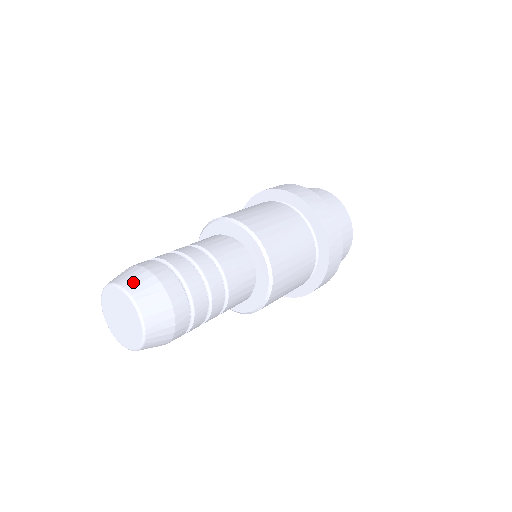
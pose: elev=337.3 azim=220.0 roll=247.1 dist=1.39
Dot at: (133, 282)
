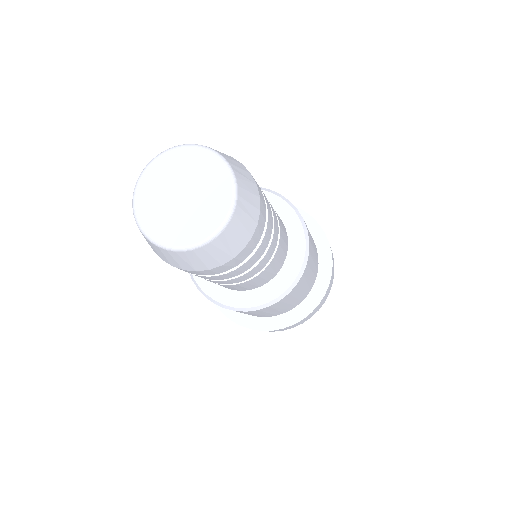
Dot at: (224, 154)
